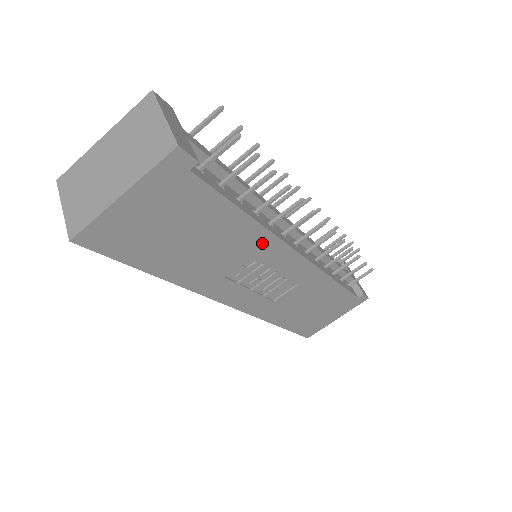
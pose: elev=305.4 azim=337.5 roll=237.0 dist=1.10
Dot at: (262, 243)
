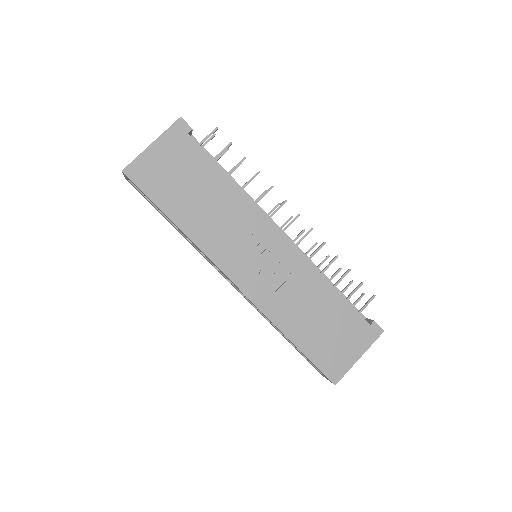
Dot at: (246, 209)
